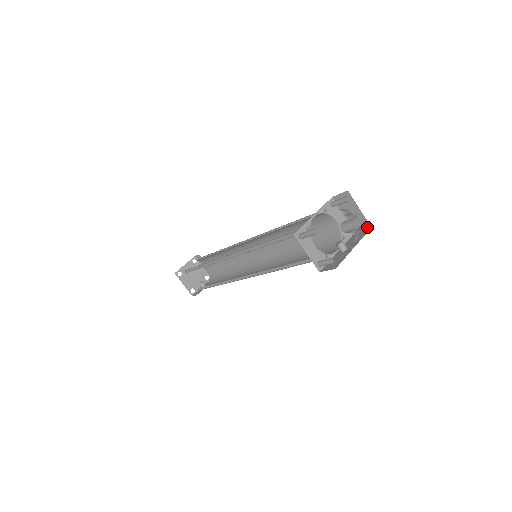
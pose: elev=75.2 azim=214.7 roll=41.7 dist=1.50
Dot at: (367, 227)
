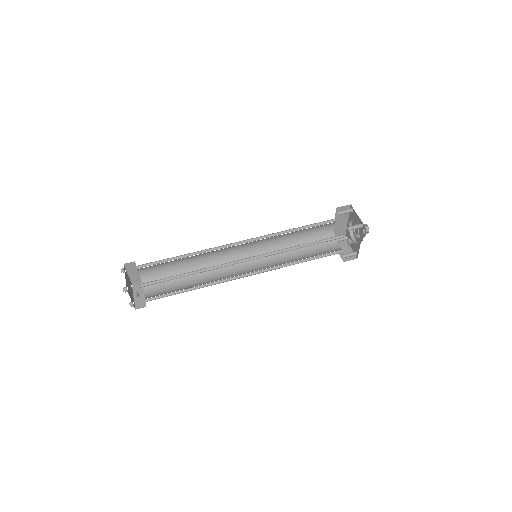
Dot at: (354, 258)
